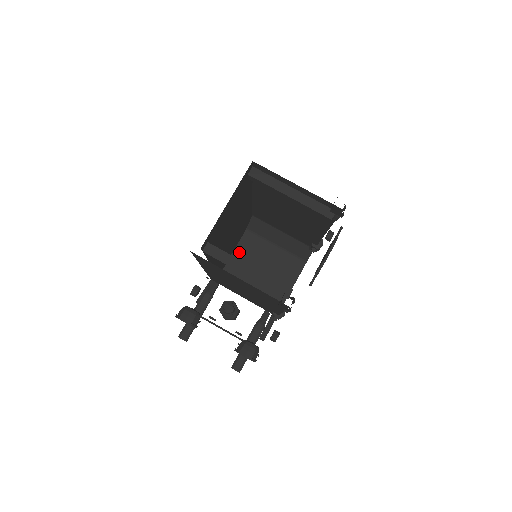
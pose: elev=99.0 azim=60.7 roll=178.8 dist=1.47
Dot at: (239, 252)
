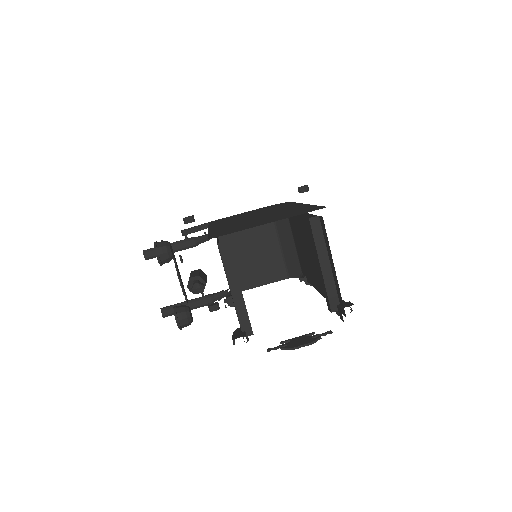
Dot at: occluded
